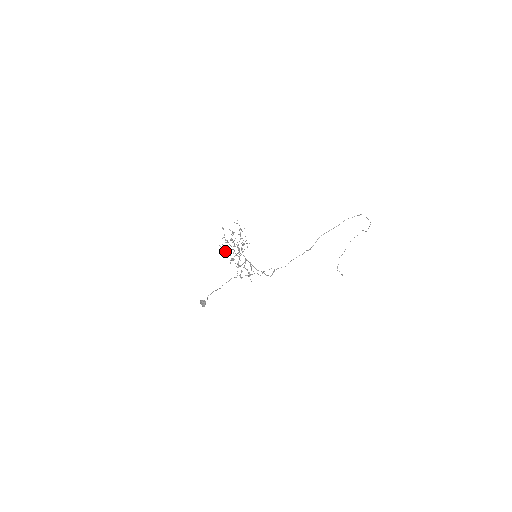
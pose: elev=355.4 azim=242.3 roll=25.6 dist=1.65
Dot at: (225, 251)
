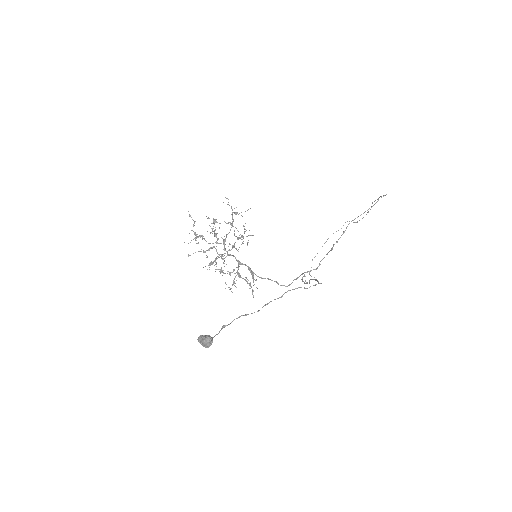
Dot at: occluded
